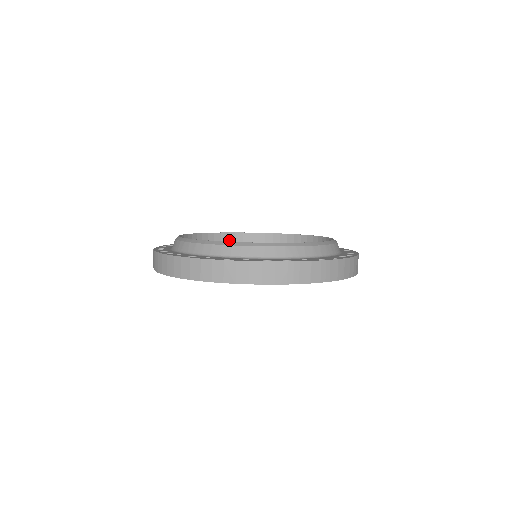
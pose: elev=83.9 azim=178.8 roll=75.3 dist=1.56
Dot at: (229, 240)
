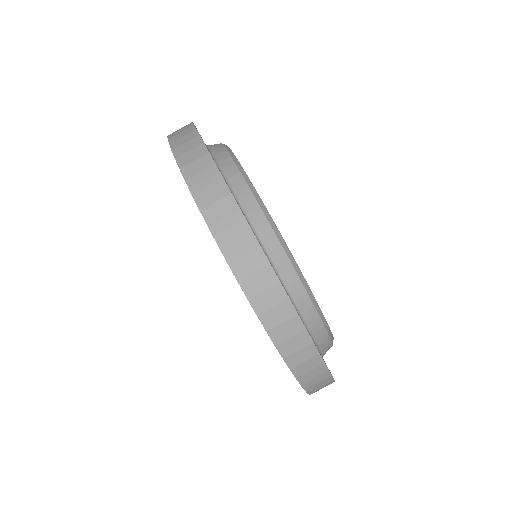
Dot at: occluded
